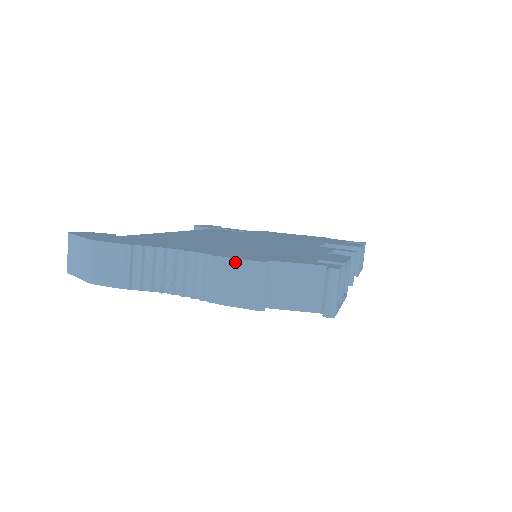
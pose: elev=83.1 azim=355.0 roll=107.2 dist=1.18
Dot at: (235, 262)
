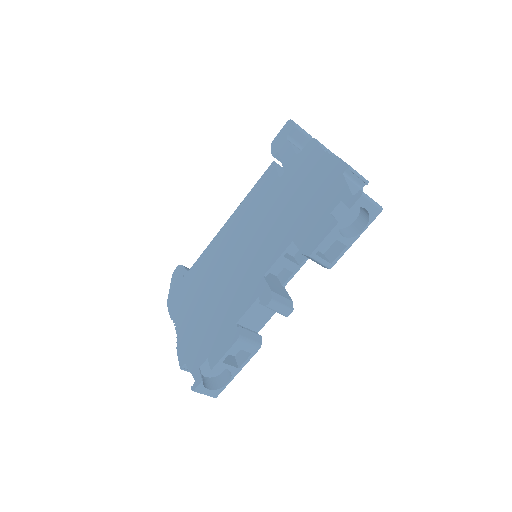
Dot at: (179, 358)
